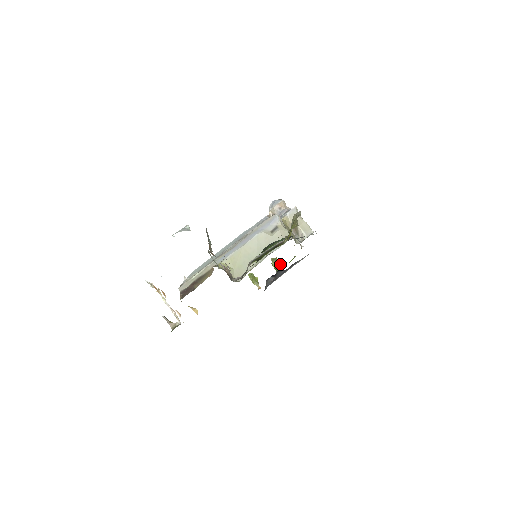
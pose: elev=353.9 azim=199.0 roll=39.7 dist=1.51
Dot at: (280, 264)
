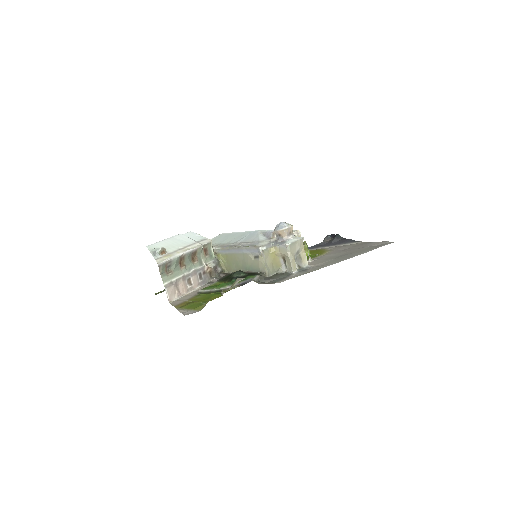
Dot at: occluded
